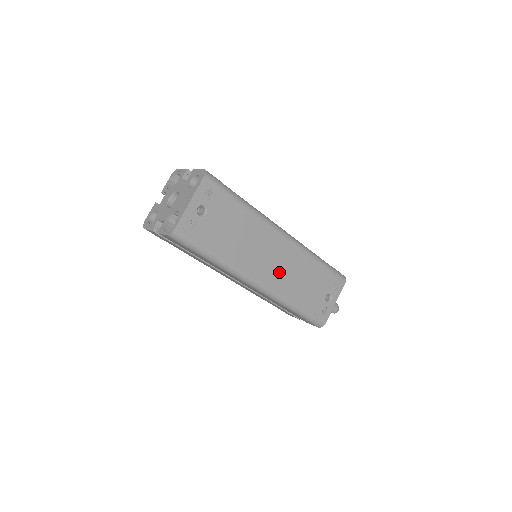
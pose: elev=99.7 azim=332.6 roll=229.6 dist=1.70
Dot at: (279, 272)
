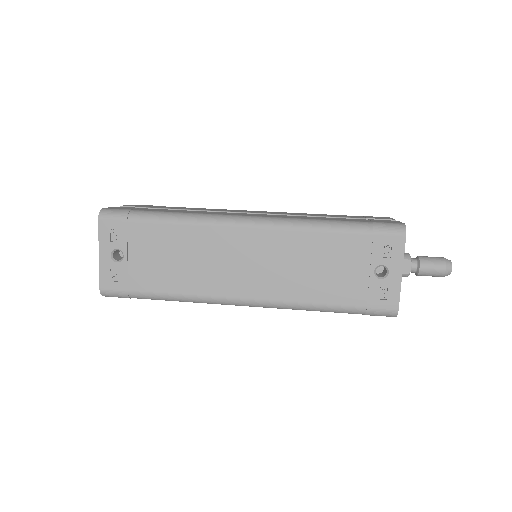
Dot at: (265, 274)
